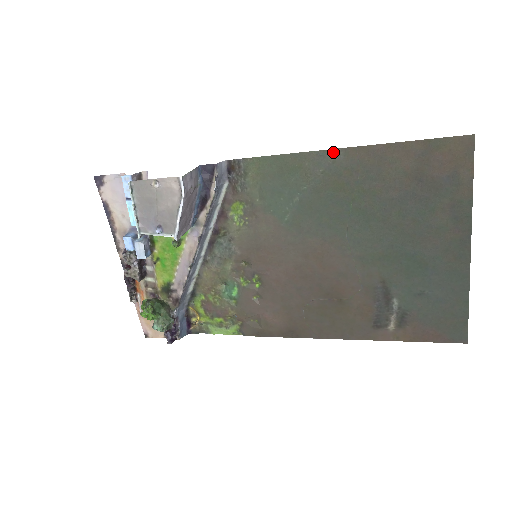
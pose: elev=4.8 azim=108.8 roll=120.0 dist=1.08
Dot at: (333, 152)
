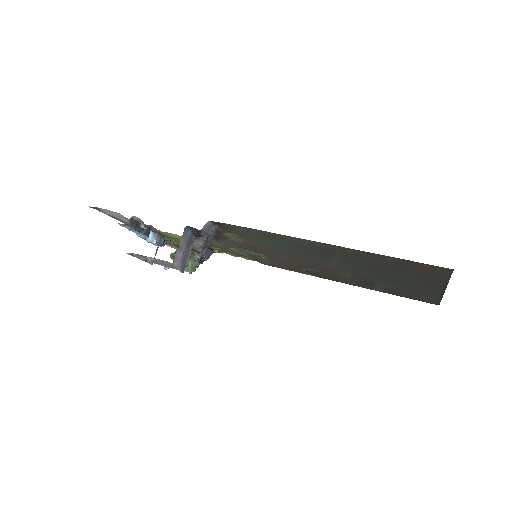
Dot at: (313, 241)
